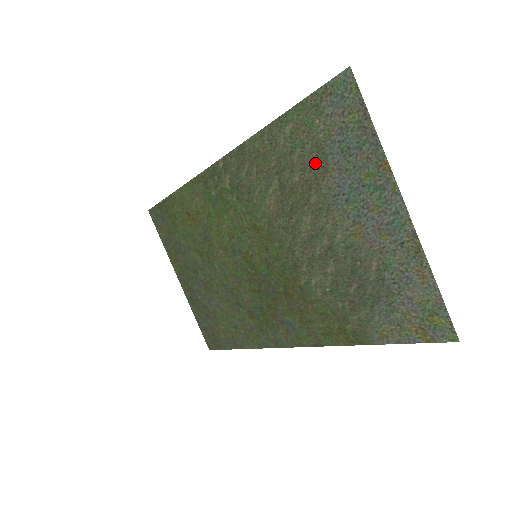
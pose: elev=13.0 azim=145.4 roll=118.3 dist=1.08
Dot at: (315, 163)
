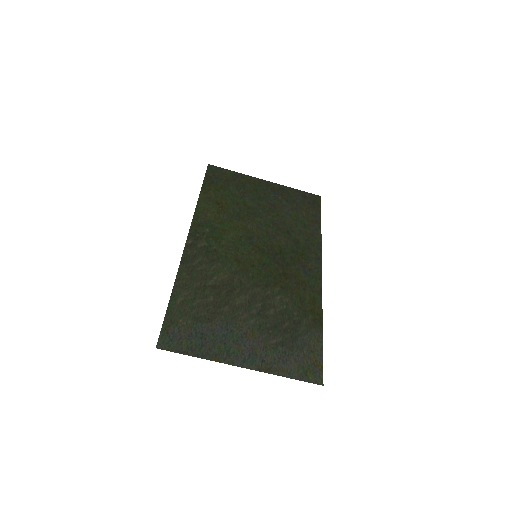
Dot at: (205, 314)
